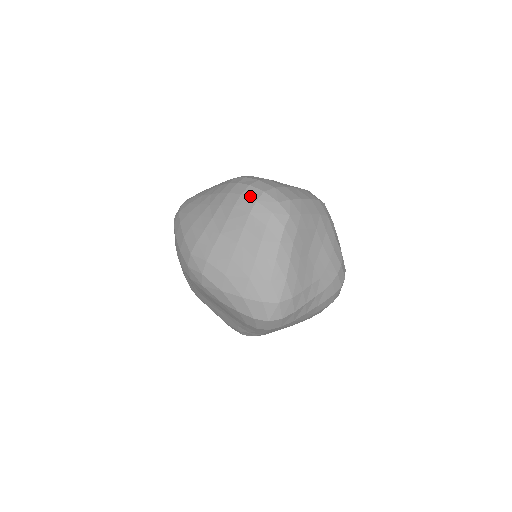
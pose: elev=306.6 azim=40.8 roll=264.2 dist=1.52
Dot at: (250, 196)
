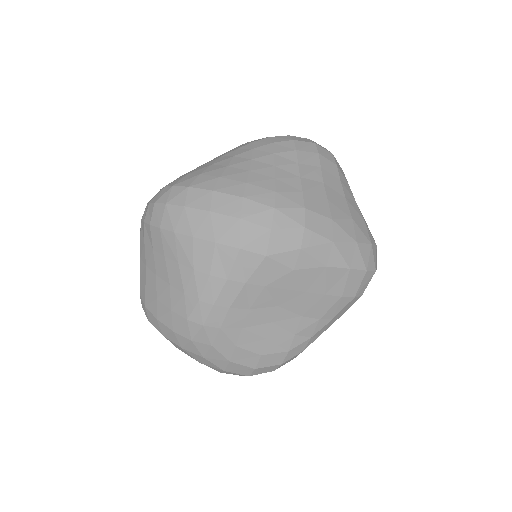
Dot at: (304, 140)
